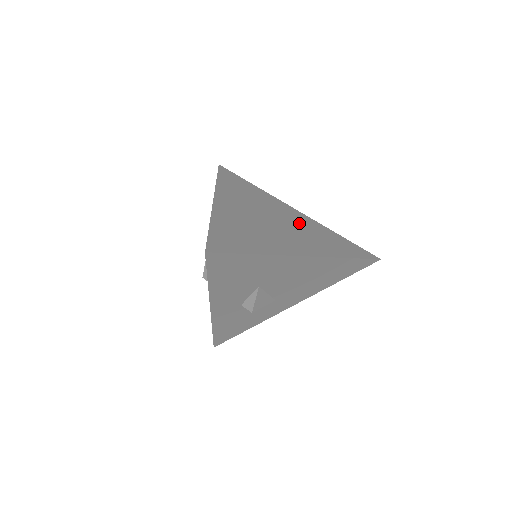
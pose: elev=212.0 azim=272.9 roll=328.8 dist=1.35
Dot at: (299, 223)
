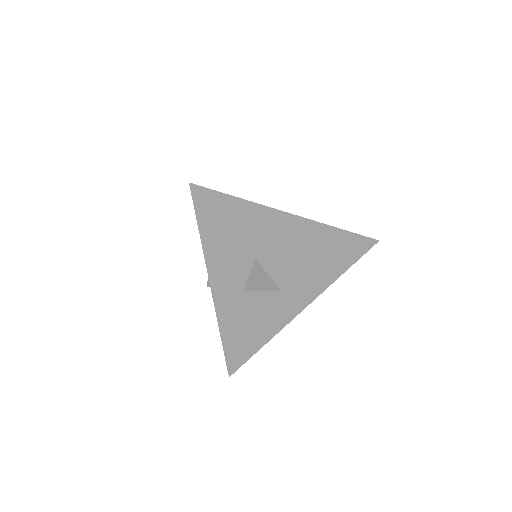
Dot at: occluded
